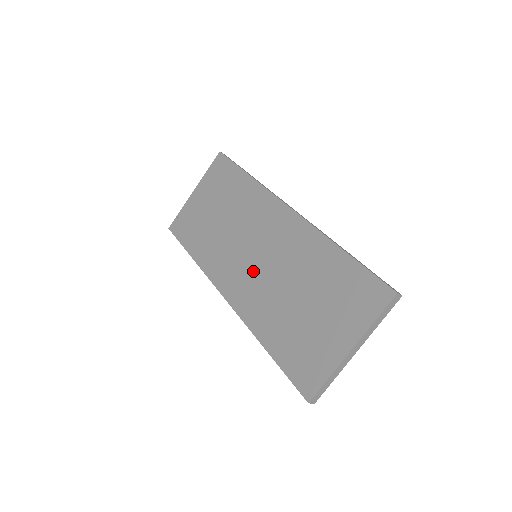
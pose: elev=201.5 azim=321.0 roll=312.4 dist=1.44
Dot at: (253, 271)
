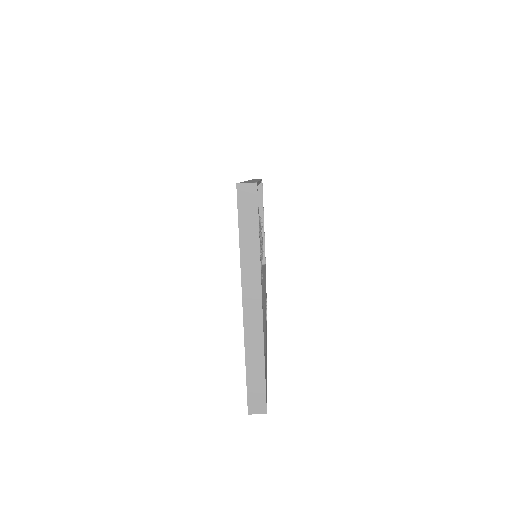
Dot at: occluded
